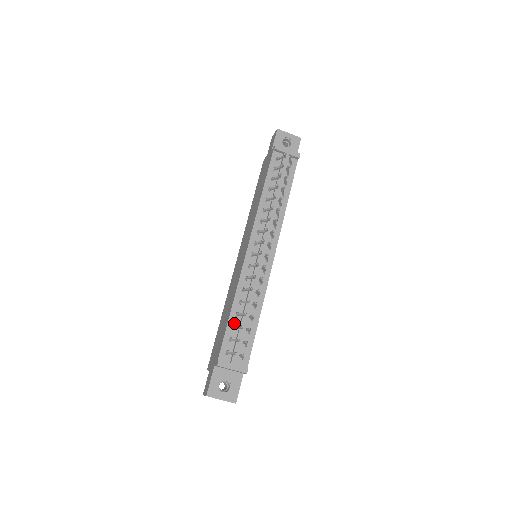
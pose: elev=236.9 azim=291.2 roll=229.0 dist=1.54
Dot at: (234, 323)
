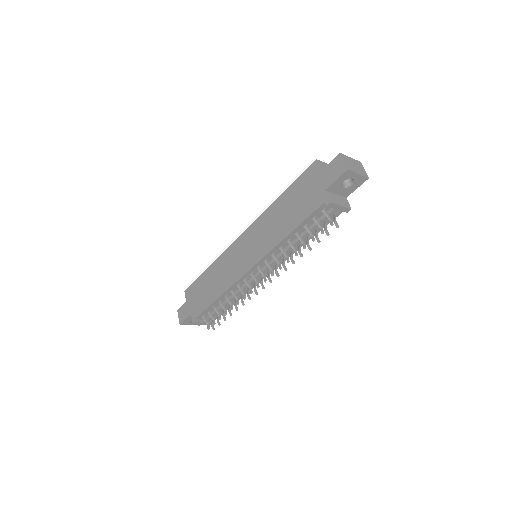
Dot at: (215, 305)
